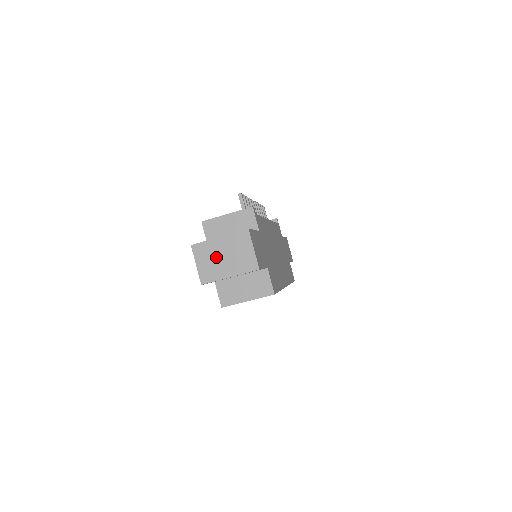
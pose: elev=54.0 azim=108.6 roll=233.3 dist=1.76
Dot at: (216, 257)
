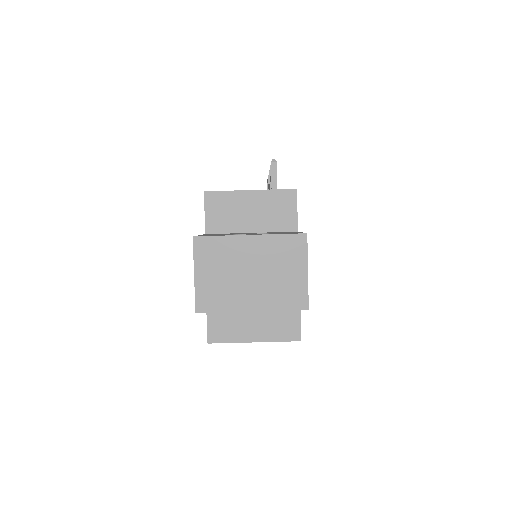
Dot at: (235, 269)
